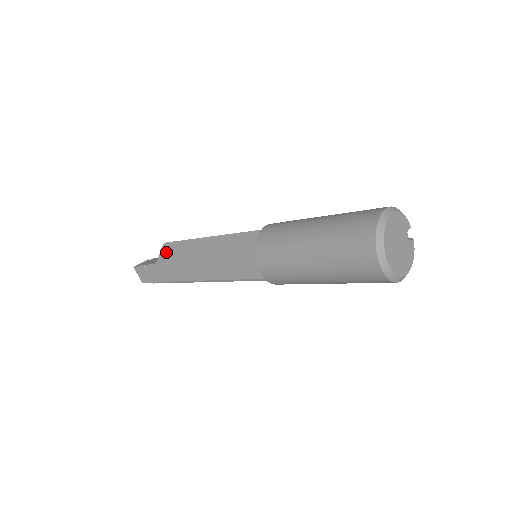
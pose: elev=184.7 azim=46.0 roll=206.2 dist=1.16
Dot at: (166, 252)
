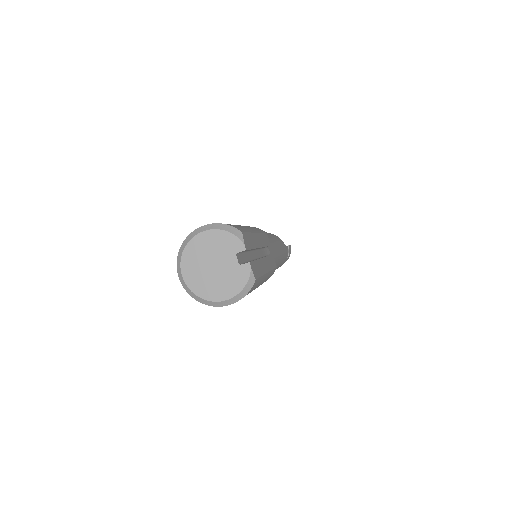
Dot at: occluded
